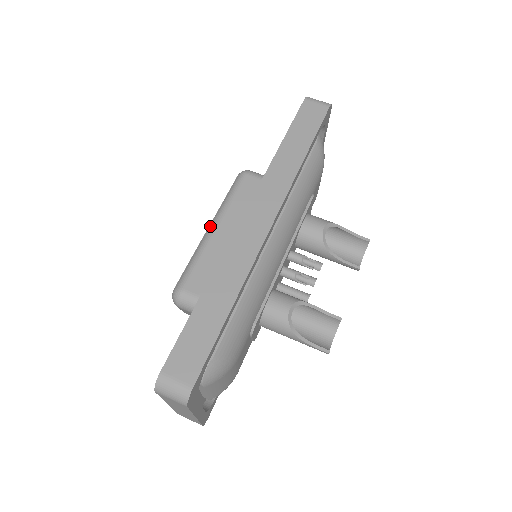
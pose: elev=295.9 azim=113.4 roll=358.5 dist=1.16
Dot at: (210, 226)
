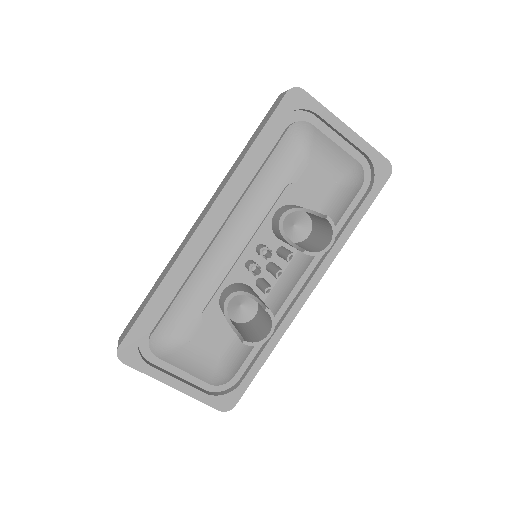
Dot at: occluded
